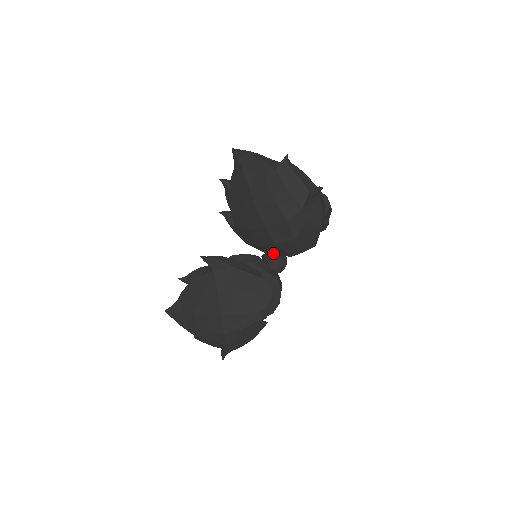
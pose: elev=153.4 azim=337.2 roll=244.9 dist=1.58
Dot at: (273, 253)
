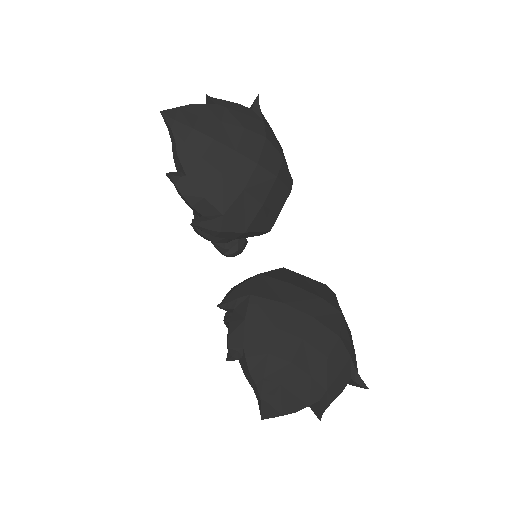
Dot at: (273, 214)
